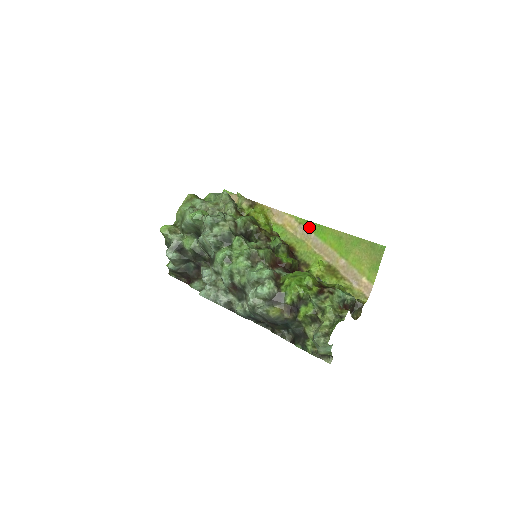
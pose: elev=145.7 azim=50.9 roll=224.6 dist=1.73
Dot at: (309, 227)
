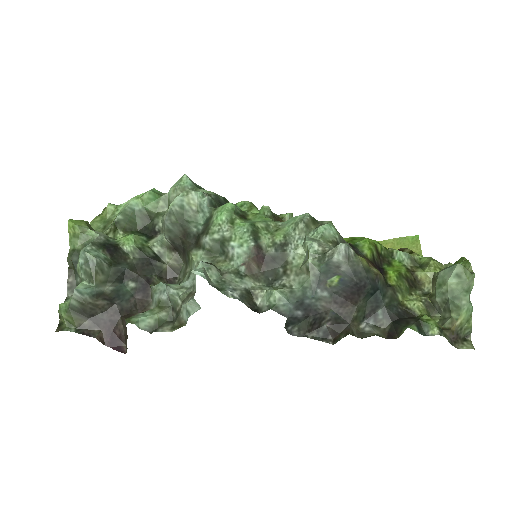
Dot at: occluded
